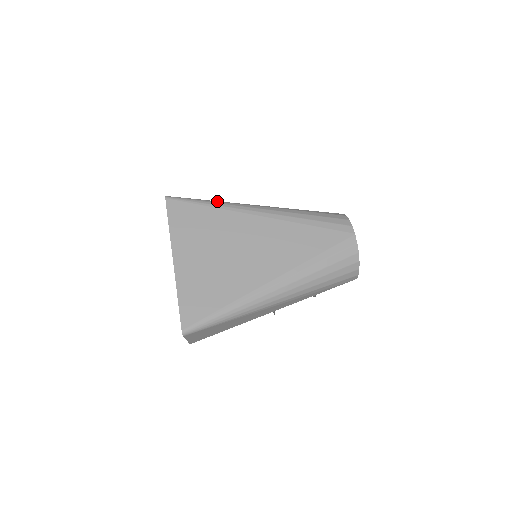
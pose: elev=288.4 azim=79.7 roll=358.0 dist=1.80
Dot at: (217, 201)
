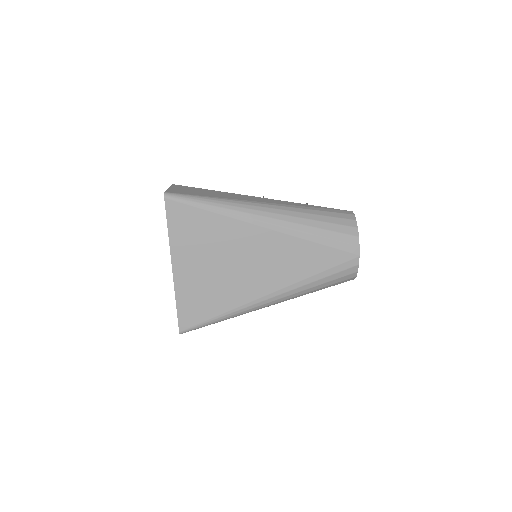
Dot at: (221, 202)
